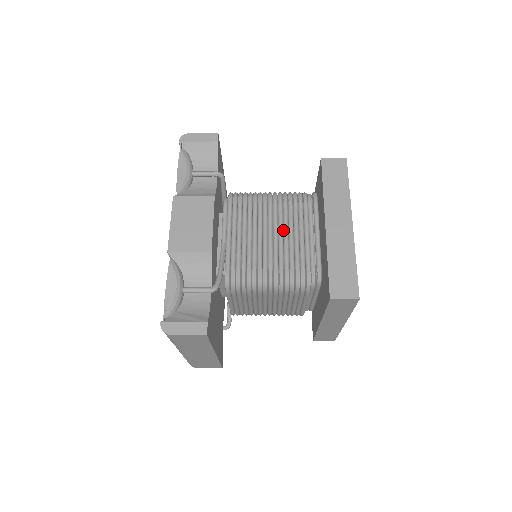
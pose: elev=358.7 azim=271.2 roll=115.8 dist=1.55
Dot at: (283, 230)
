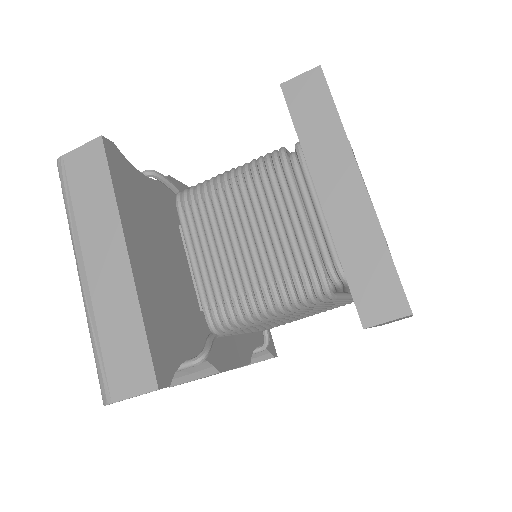
Dot at: occluded
